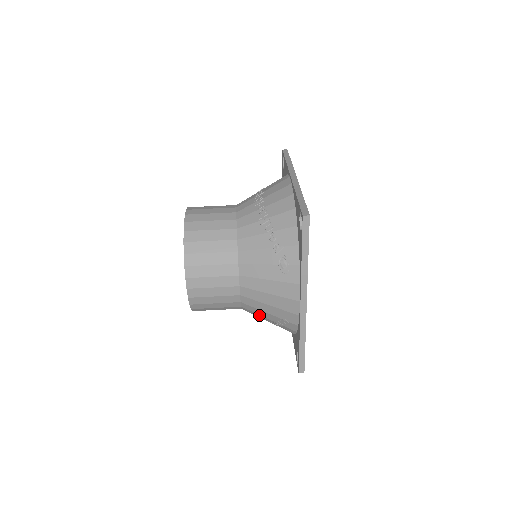
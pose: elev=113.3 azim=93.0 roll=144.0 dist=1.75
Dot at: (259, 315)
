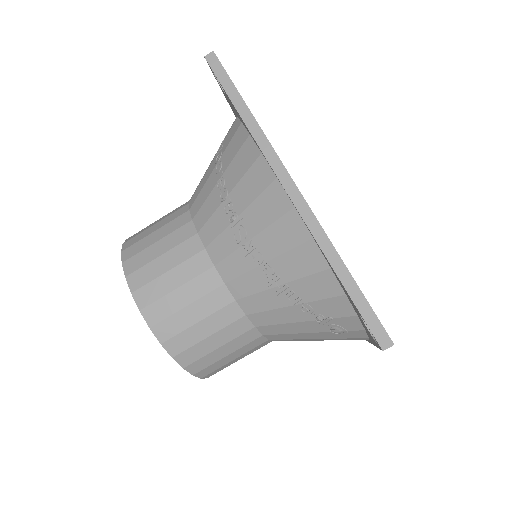
Dot at: occluded
